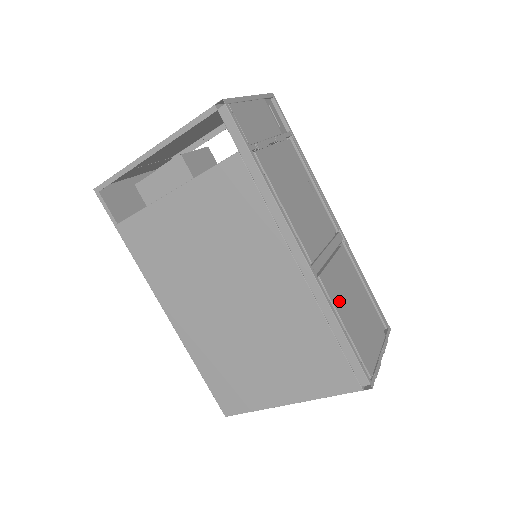
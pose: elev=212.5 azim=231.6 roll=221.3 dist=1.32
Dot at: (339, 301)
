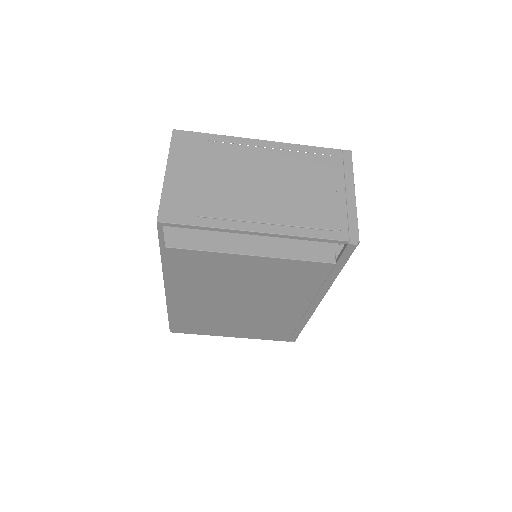
Dot at: occluded
